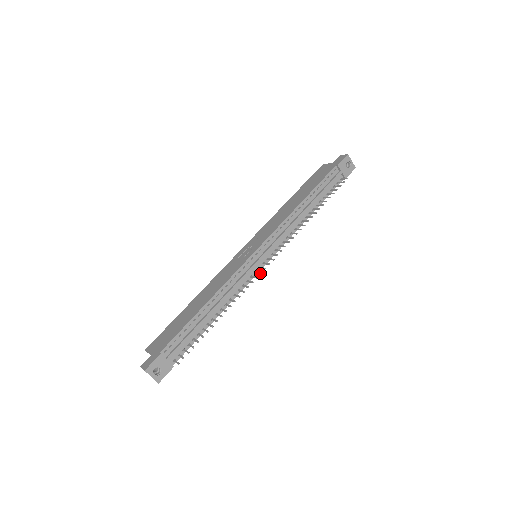
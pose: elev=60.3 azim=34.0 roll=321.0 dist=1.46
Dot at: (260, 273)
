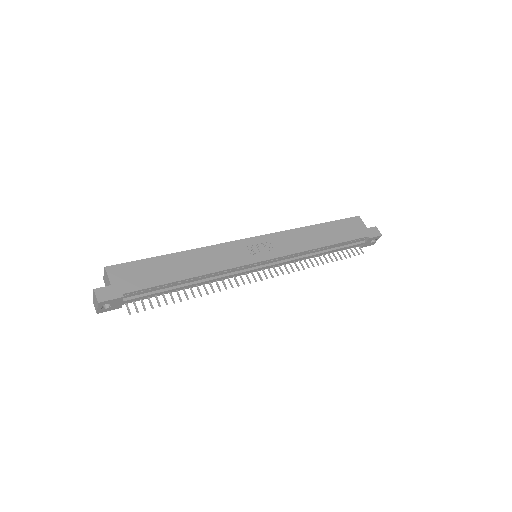
Dot at: (250, 282)
